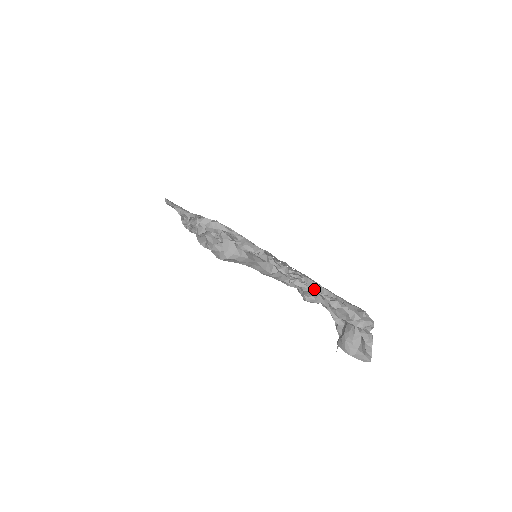
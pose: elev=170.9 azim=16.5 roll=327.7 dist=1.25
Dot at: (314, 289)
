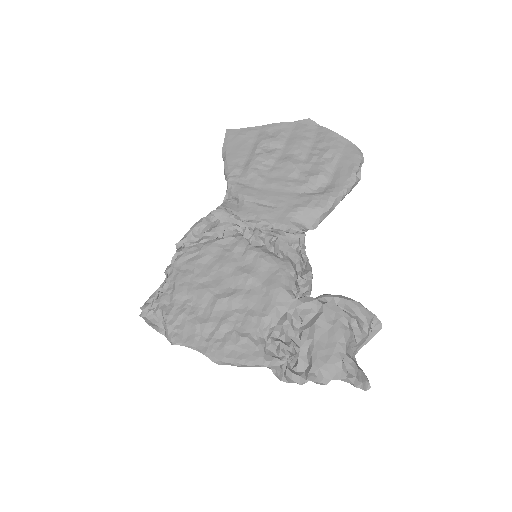
Dot at: (235, 365)
